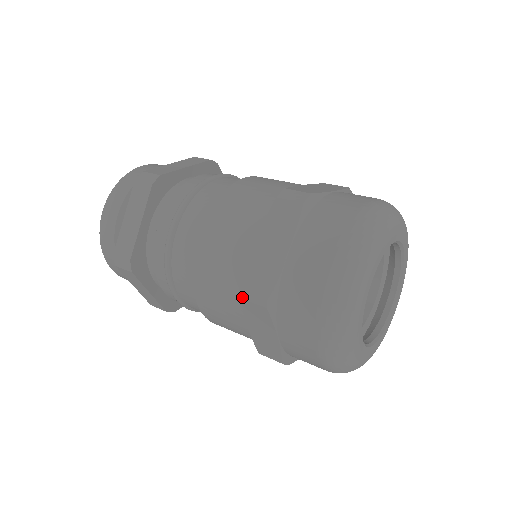
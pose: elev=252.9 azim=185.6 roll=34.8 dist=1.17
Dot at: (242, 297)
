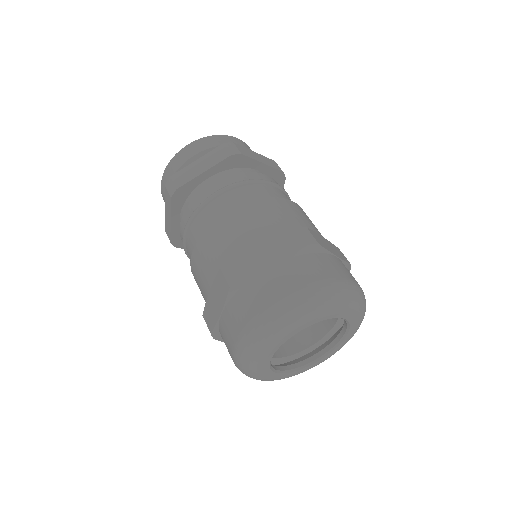
Dot at: (222, 268)
